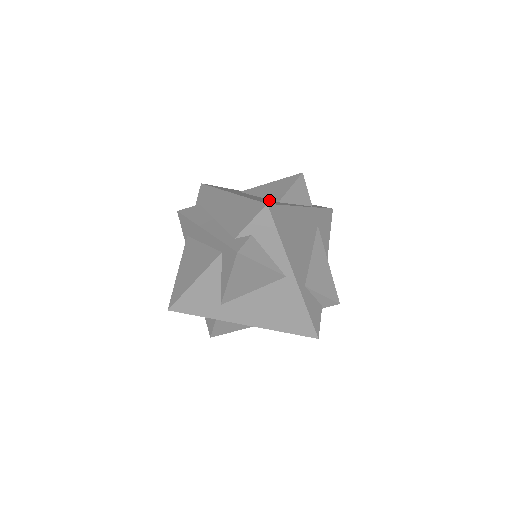
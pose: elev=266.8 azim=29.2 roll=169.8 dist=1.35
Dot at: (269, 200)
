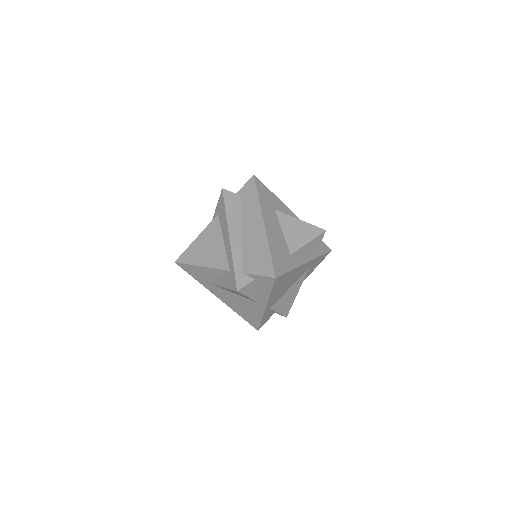
Dot at: (285, 250)
